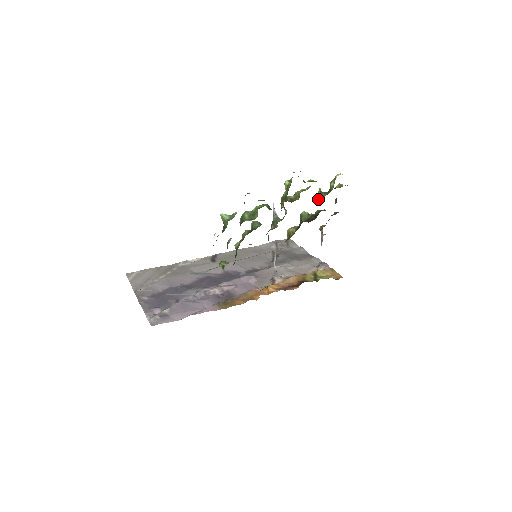
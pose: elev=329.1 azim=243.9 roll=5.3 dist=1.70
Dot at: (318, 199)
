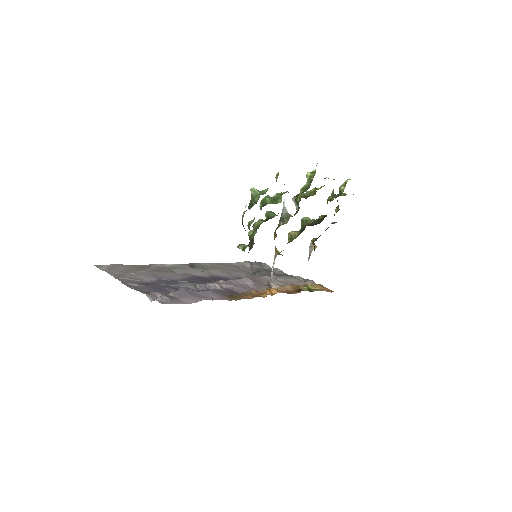
Dot at: (329, 200)
